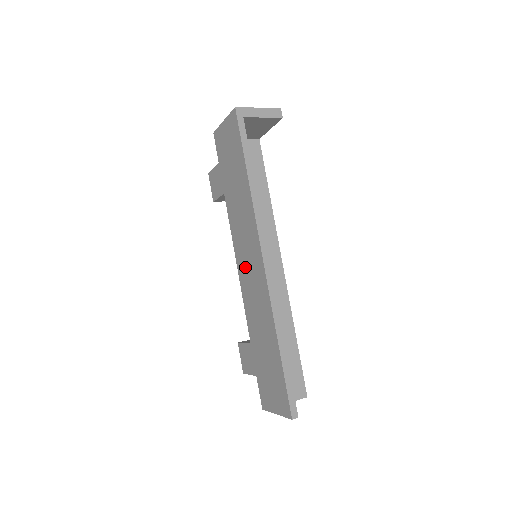
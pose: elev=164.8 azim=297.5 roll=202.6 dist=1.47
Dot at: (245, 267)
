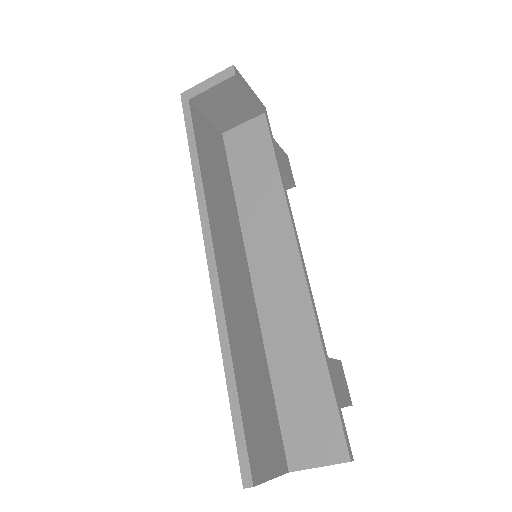
Dot at: occluded
